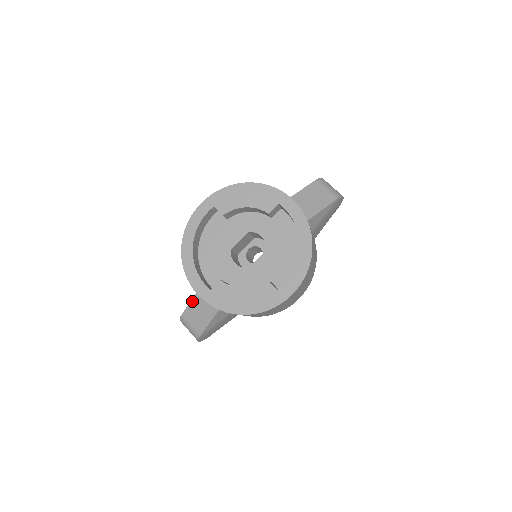
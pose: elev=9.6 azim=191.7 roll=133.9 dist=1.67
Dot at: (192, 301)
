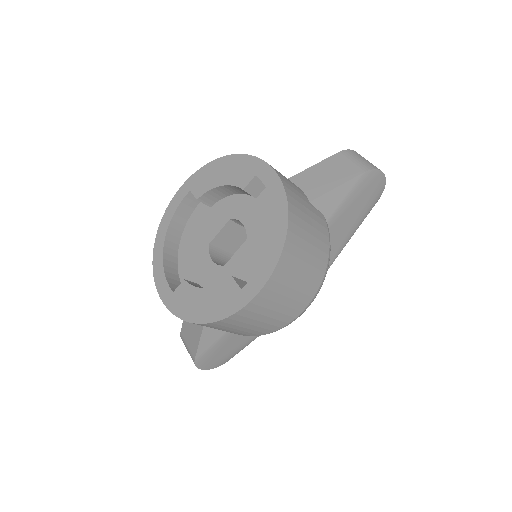
Dot at: occluded
